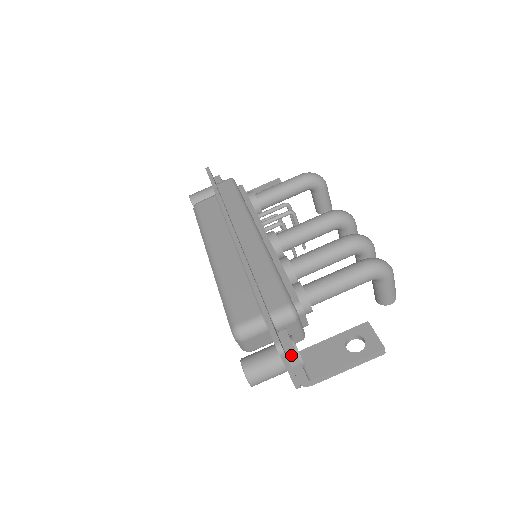
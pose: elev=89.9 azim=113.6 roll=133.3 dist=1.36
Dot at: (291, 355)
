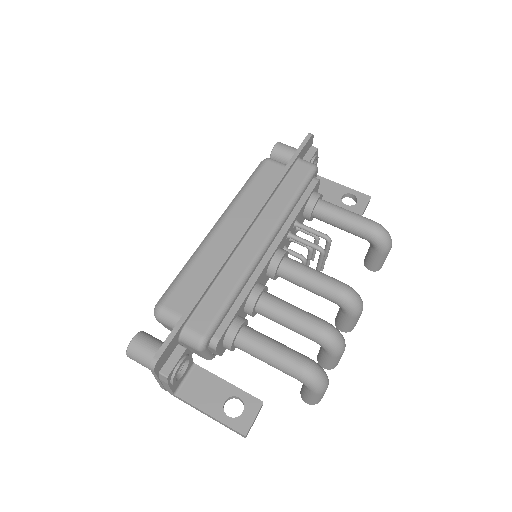
Dot at: (163, 373)
